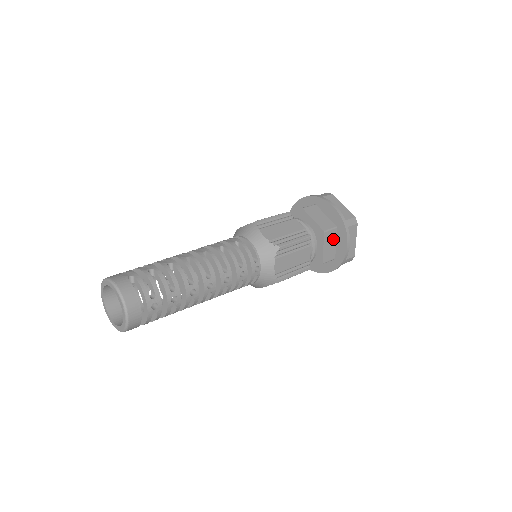
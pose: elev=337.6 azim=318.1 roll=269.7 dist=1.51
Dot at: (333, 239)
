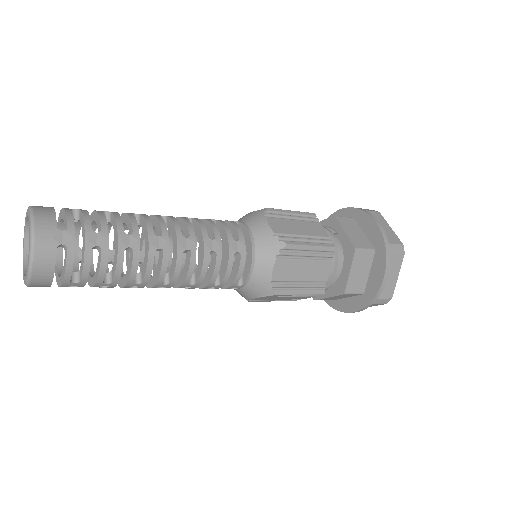
Dot at: (348, 296)
